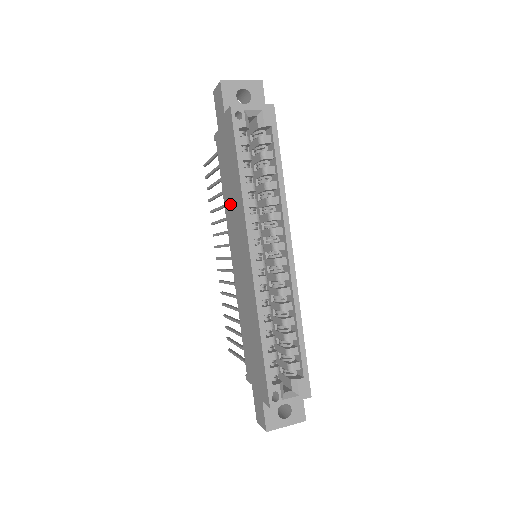
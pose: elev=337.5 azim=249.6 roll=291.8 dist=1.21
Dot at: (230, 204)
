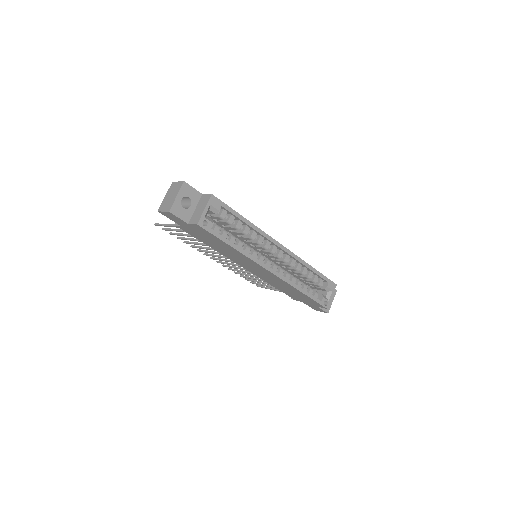
Dot at: (226, 253)
